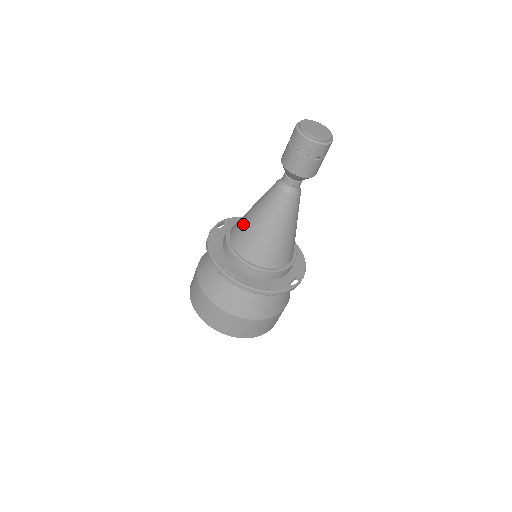
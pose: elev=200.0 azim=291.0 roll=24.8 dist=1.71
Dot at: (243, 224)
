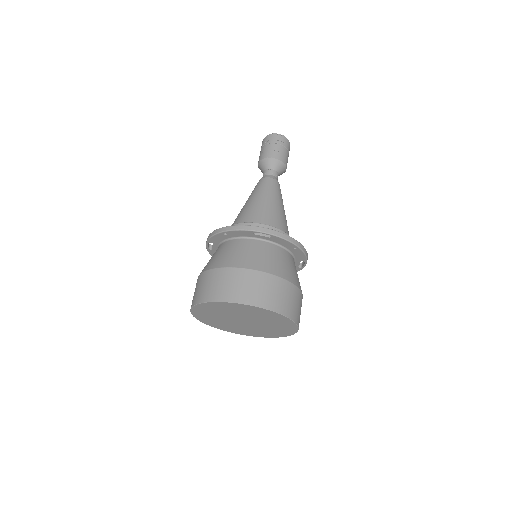
Dot at: (247, 209)
